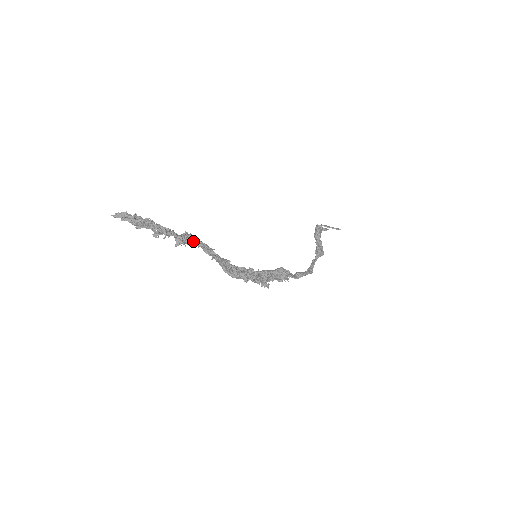
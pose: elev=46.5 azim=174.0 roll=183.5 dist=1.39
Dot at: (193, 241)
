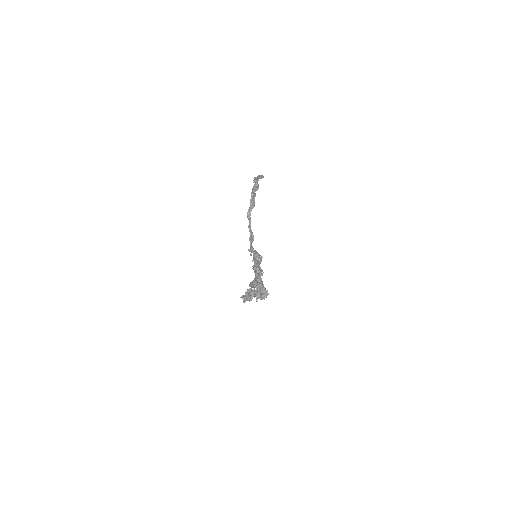
Dot at: occluded
